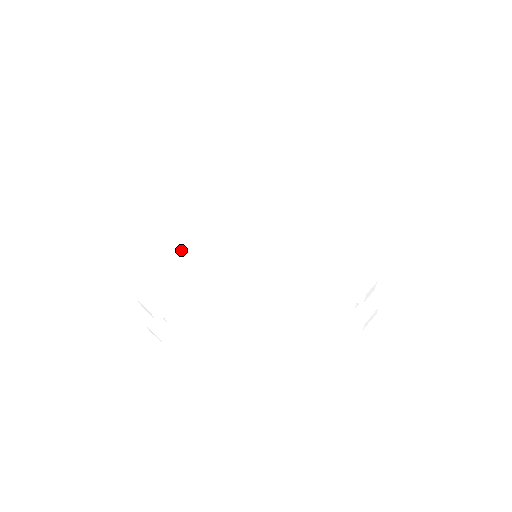
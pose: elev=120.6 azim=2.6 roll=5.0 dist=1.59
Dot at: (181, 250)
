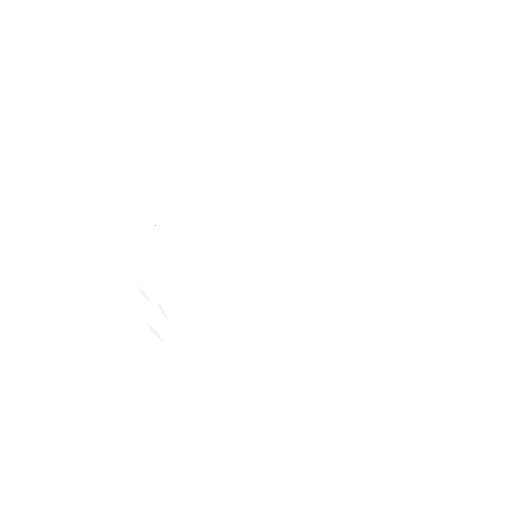
Dot at: (183, 245)
